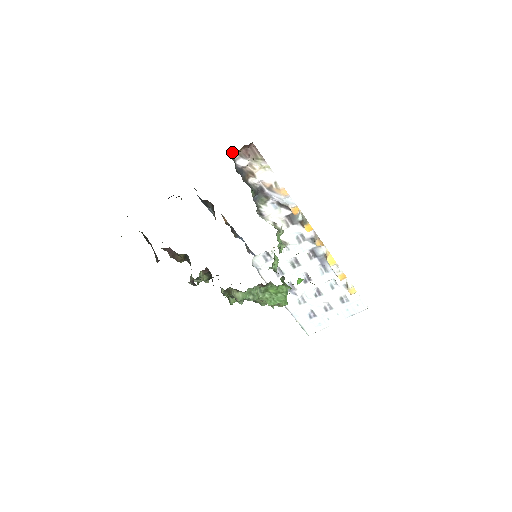
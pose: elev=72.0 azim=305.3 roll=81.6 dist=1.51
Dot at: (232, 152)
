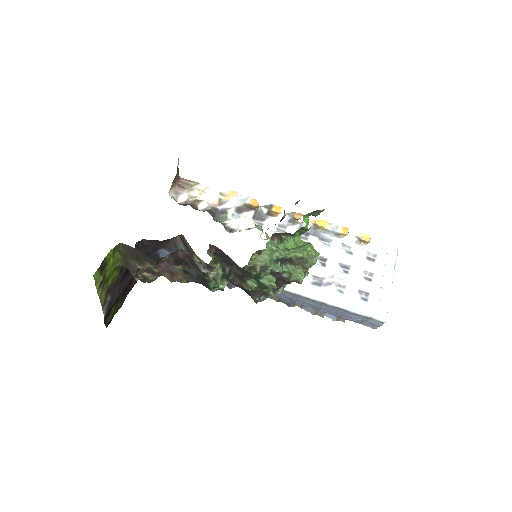
Dot at: occluded
